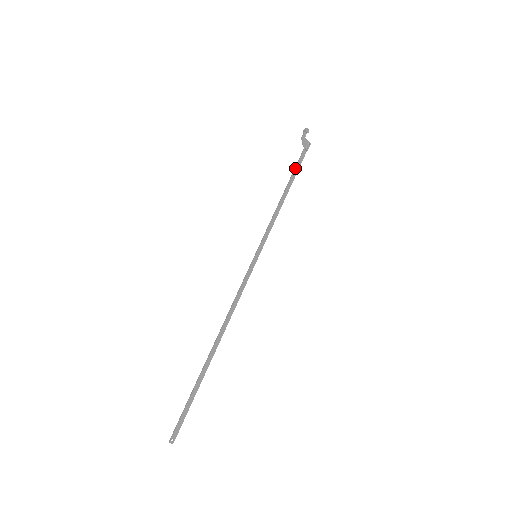
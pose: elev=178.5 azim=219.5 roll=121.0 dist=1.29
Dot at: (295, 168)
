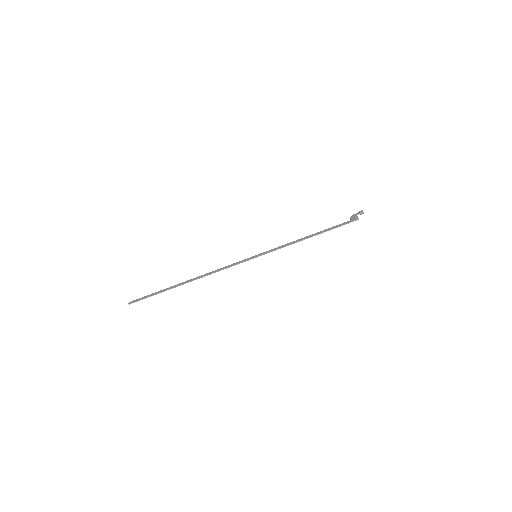
Dot at: (332, 227)
